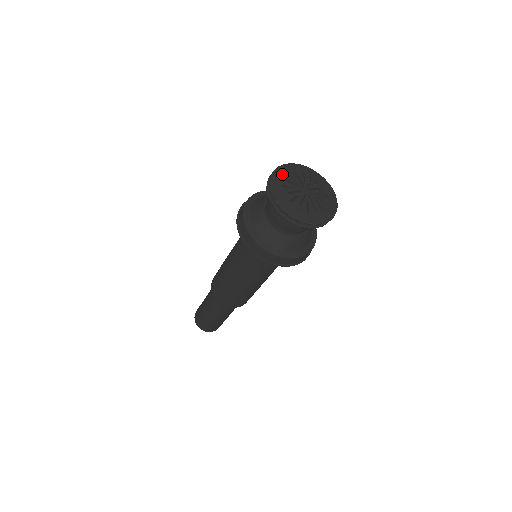
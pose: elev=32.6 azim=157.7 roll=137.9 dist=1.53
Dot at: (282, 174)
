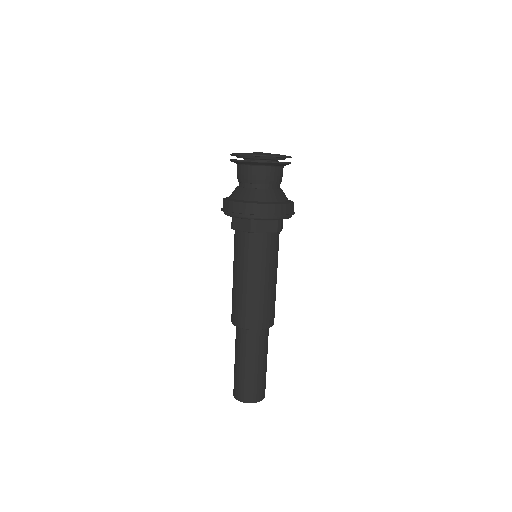
Dot at: occluded
